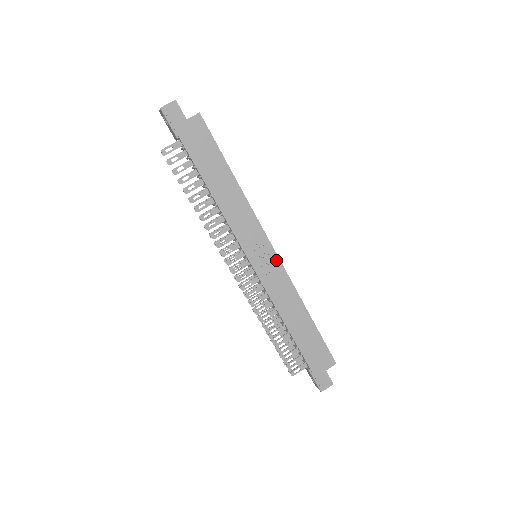
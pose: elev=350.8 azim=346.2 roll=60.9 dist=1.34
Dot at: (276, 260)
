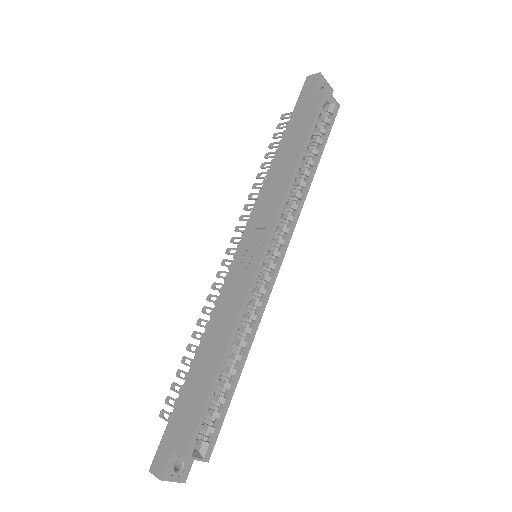
Dot at: (255, 265)
